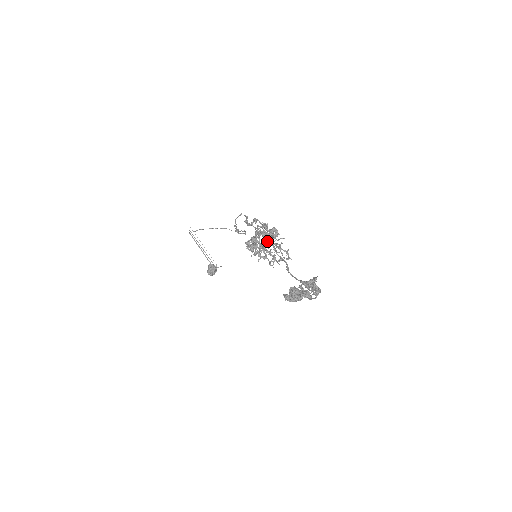
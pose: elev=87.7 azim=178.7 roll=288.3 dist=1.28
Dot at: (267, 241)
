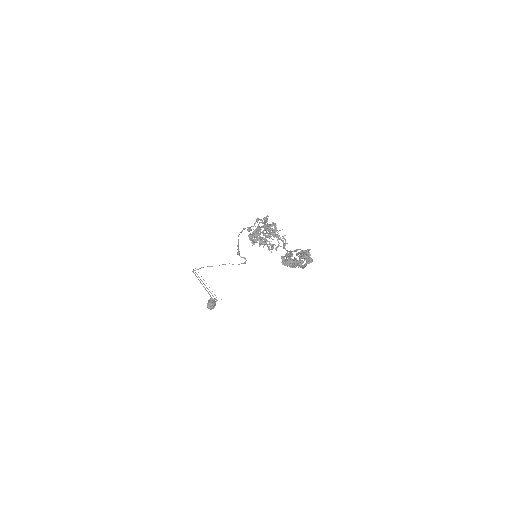
Dot at: (267, 228)
